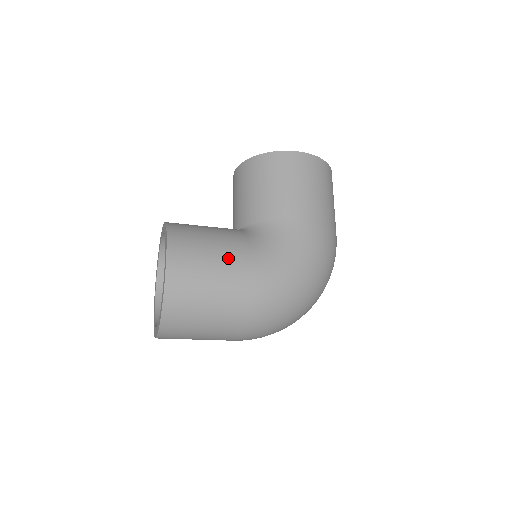
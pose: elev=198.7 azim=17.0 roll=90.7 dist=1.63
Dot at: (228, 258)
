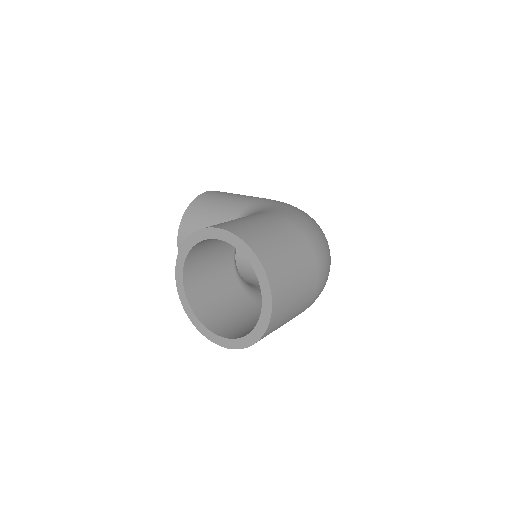
Dot at: (250, 216)
